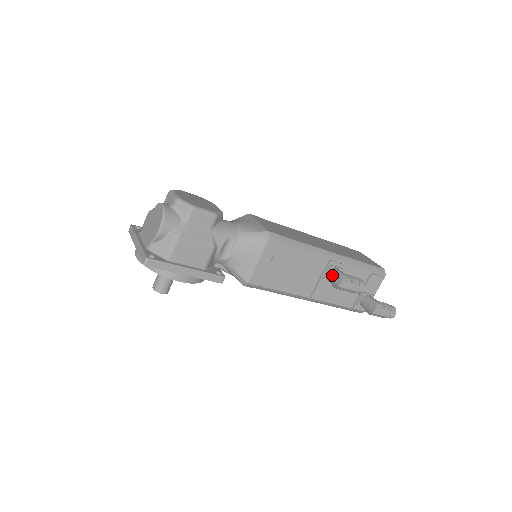
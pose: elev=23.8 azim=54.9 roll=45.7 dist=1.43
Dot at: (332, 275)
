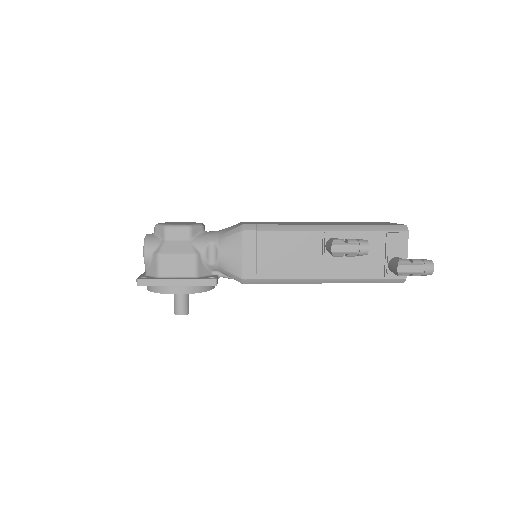
Dot at: (327, 245)
